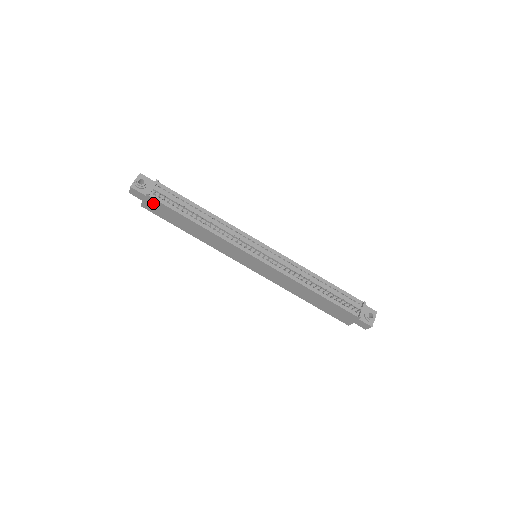
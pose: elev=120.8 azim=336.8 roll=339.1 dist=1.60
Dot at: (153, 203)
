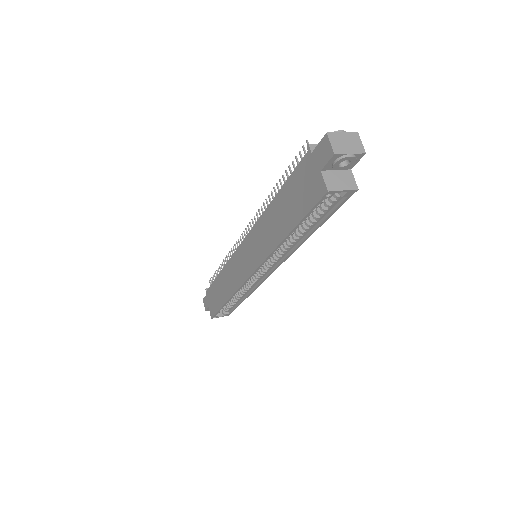
Dot at: (210, 297)
